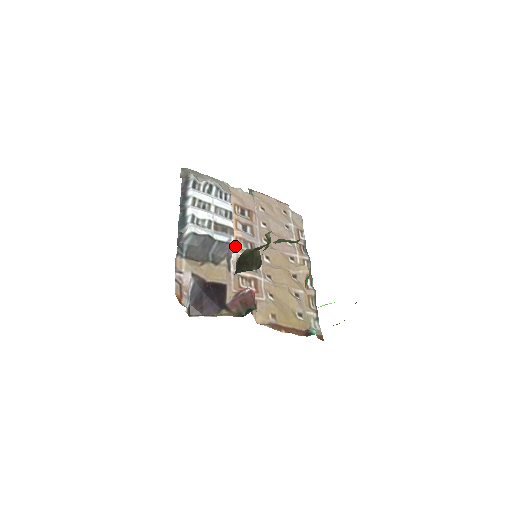
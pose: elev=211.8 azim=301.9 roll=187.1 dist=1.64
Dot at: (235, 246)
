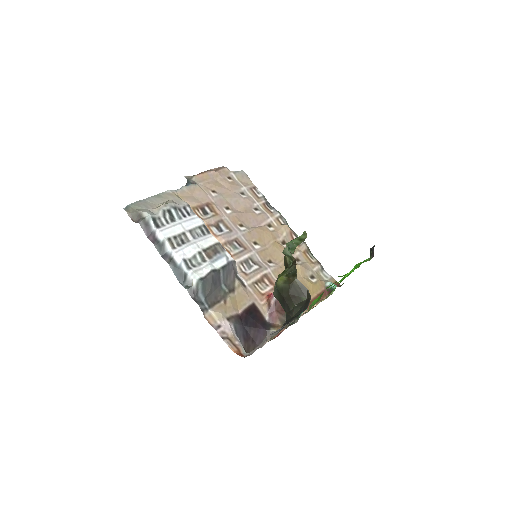
Dot at: occluded
